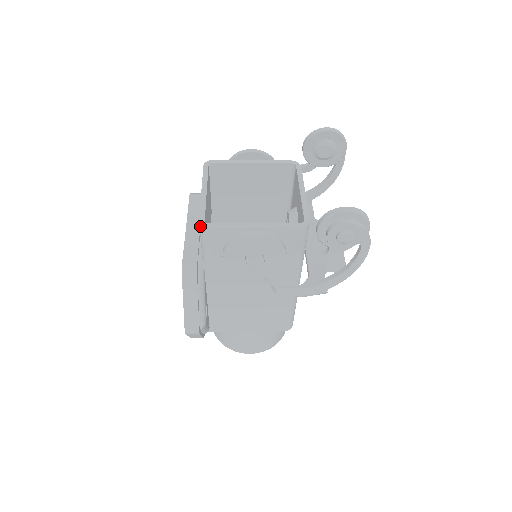
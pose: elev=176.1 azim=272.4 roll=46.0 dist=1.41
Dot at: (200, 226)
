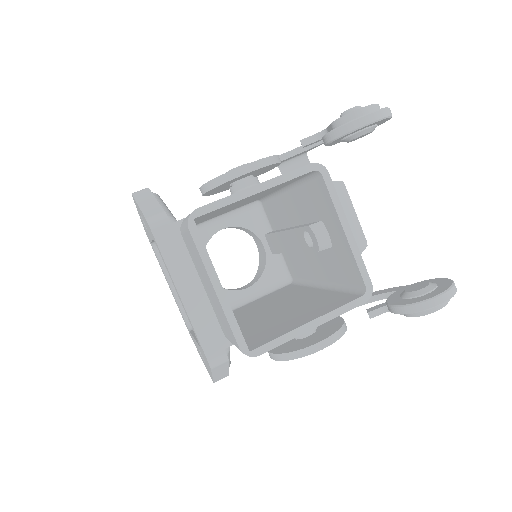
Dot at: occluded
